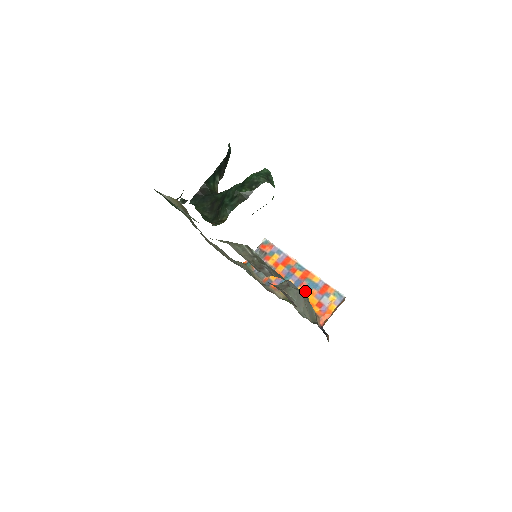
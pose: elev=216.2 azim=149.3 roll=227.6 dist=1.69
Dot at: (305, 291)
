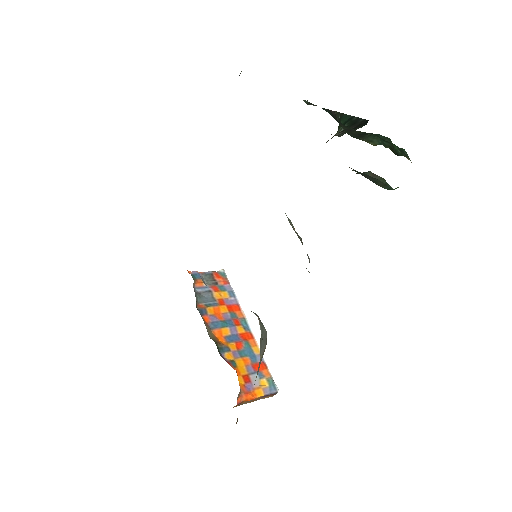
Dot at: (238, 352)
